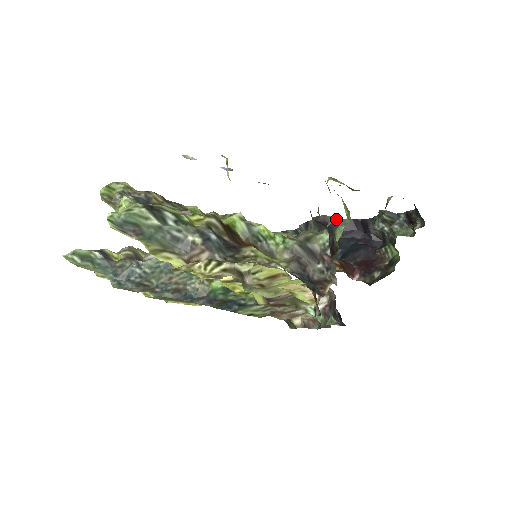
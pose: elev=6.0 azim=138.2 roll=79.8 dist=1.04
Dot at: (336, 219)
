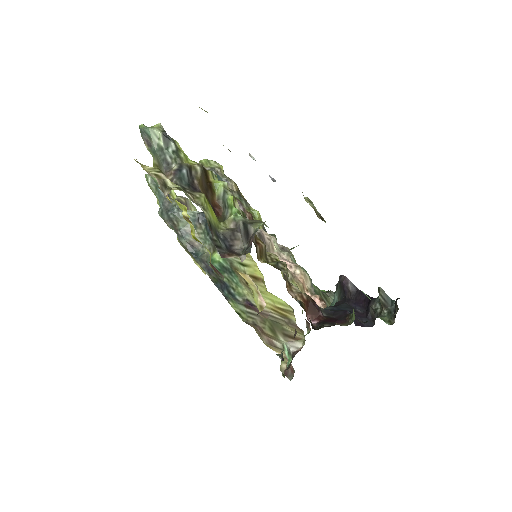
Dot at: (353, 286)
